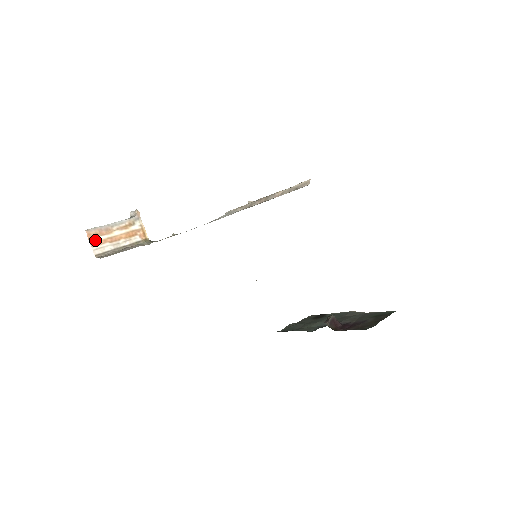
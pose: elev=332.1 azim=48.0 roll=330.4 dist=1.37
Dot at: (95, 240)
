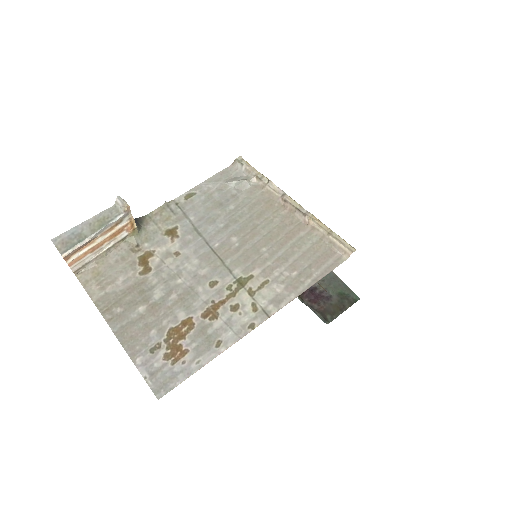
Dot at: (73, 258)
